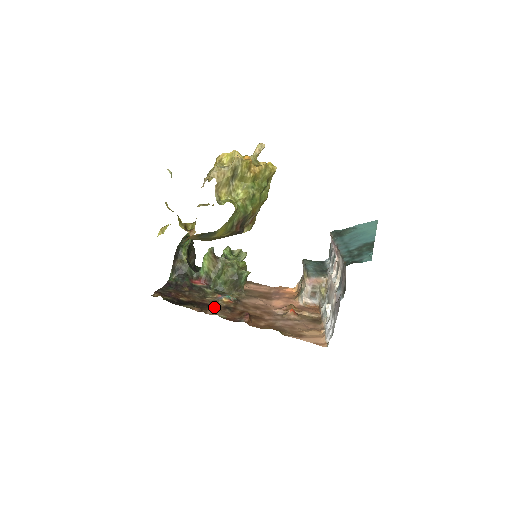
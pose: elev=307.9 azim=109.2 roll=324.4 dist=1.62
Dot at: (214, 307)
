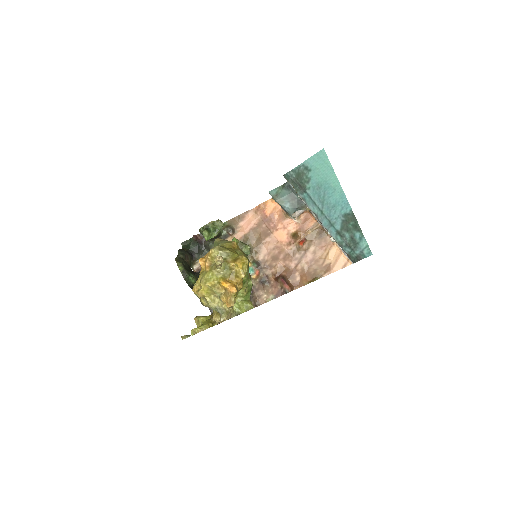
Dot at: (256, 291)
